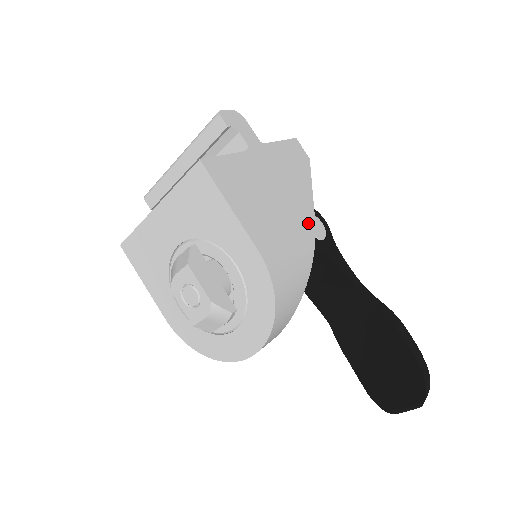
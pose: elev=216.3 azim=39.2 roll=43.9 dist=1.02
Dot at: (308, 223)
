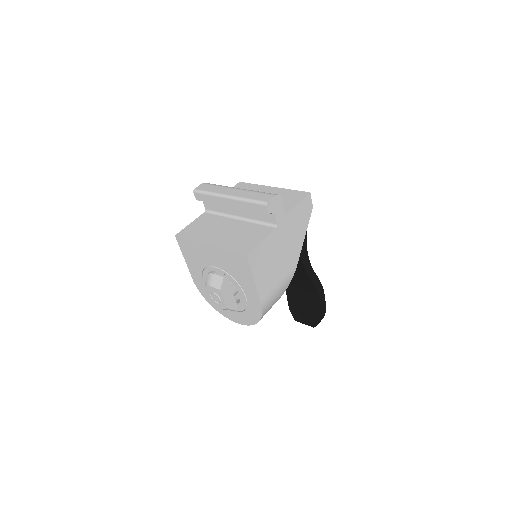
Dot at: (293, 267)
